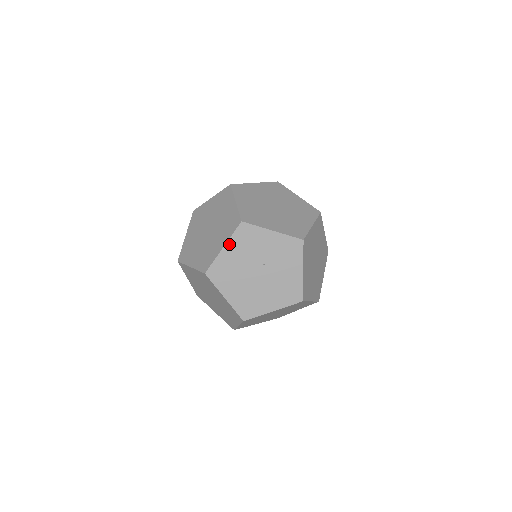
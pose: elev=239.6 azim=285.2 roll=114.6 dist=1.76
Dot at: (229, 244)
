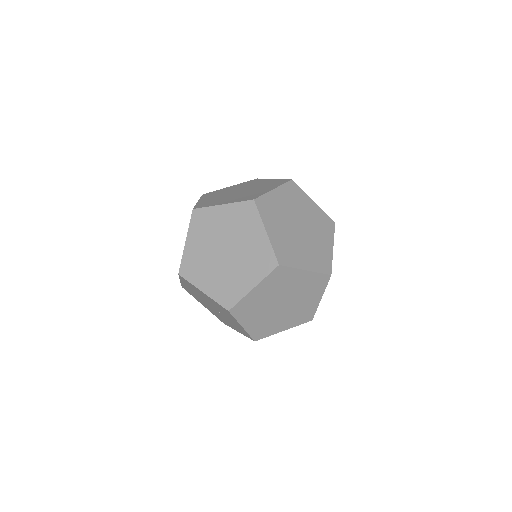
Dot at: (208, 297)
